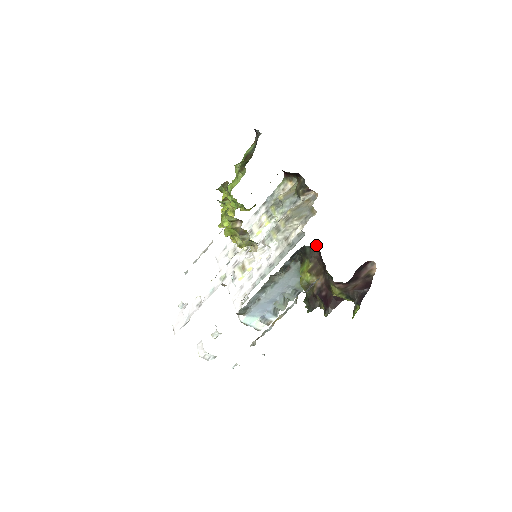
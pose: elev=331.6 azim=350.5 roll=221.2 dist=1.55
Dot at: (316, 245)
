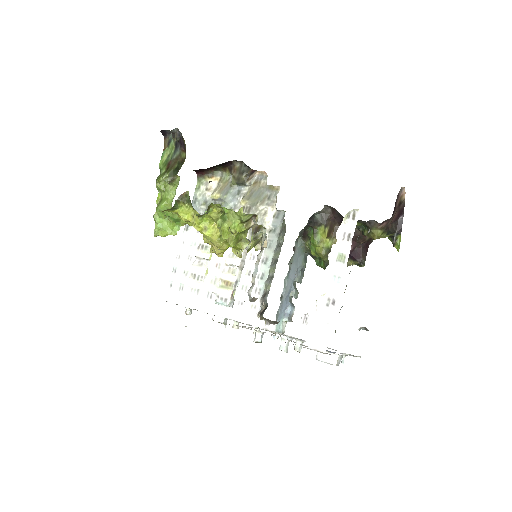
Dot at: (326, 207)
